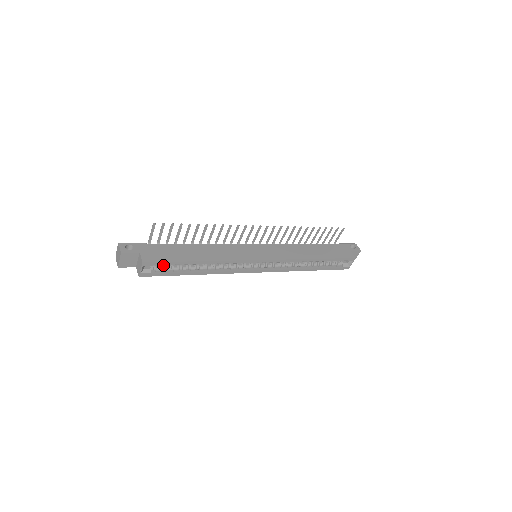
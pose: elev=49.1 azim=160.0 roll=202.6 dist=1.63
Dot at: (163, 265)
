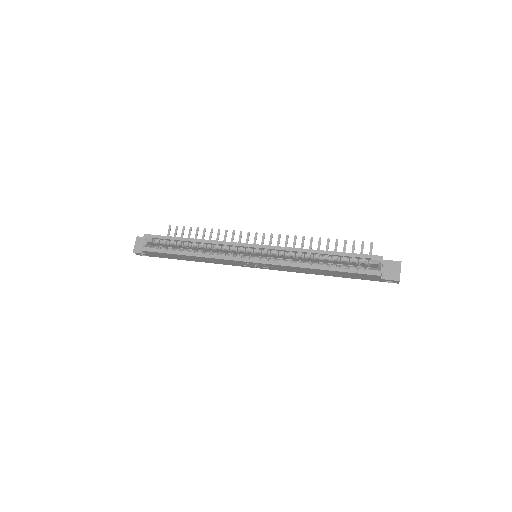
Dot at: (163, 247)
